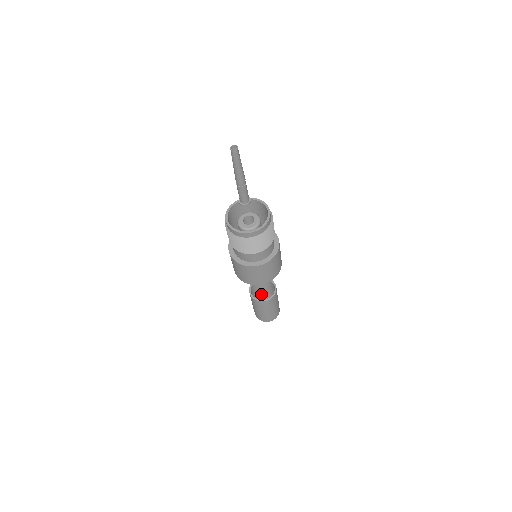
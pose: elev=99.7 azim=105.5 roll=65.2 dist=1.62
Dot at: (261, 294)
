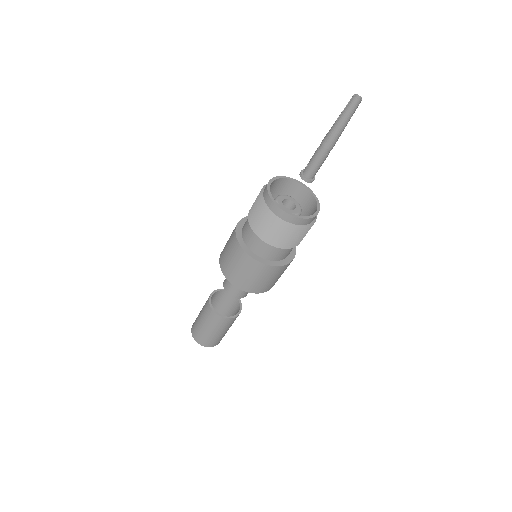
Dot at: occluded
